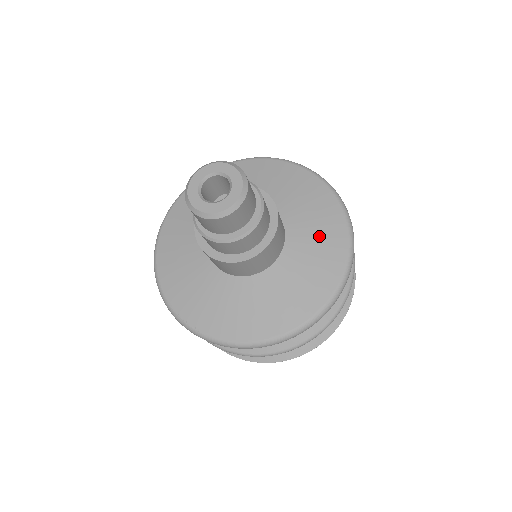
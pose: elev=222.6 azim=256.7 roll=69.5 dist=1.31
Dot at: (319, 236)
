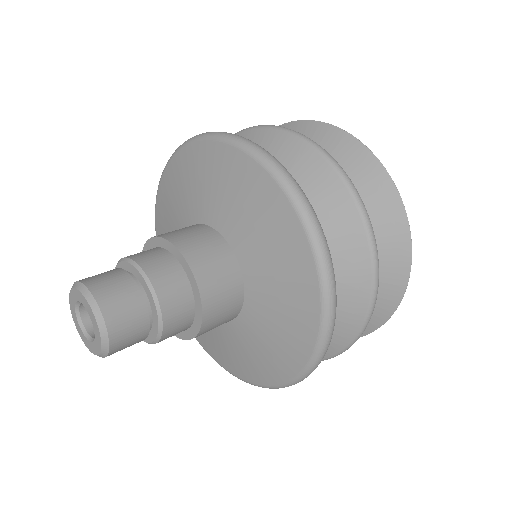
Dot at: (277, 262)
